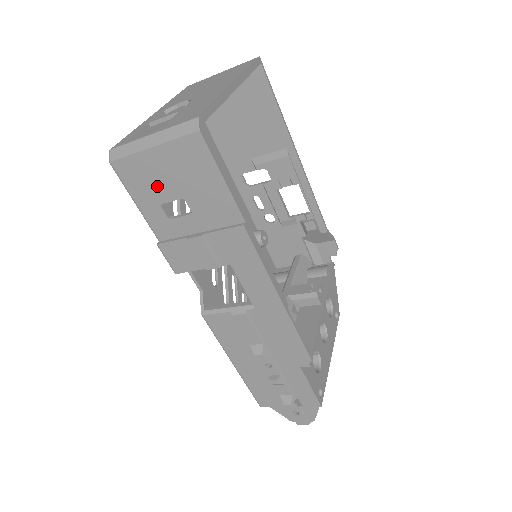
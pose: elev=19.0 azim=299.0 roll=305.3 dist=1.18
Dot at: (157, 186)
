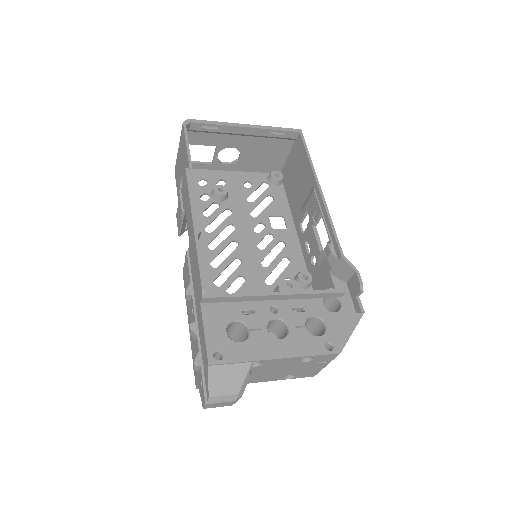
Dot at: (179, 172)
